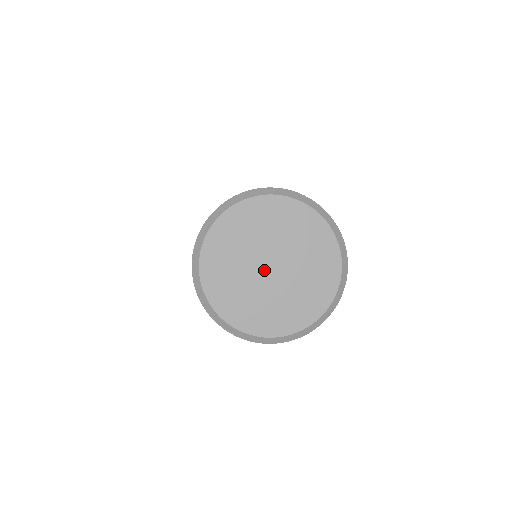
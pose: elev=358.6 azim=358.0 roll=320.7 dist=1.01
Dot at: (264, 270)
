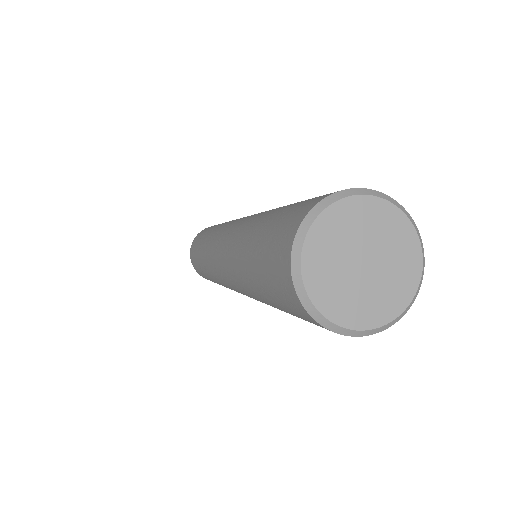
Dot at: (358, 262)
